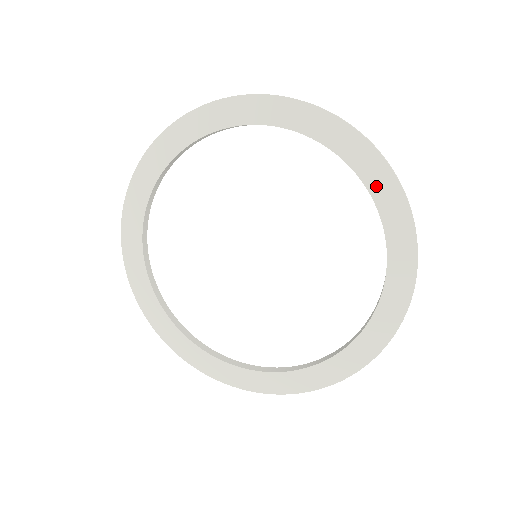
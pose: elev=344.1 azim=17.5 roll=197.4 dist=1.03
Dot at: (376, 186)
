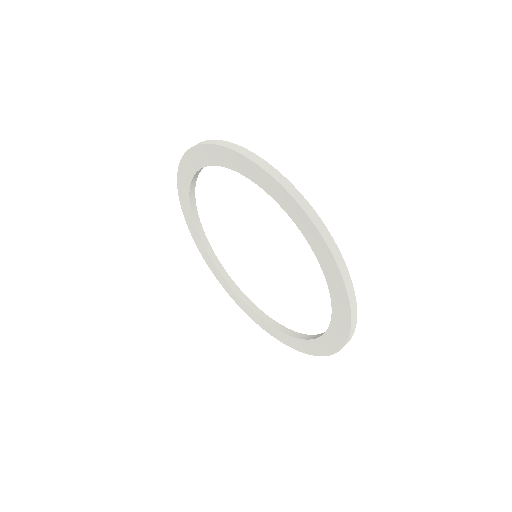
Dot at: (273, 193)
